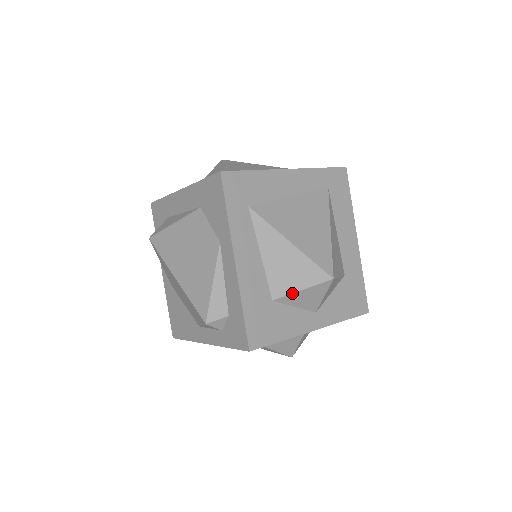
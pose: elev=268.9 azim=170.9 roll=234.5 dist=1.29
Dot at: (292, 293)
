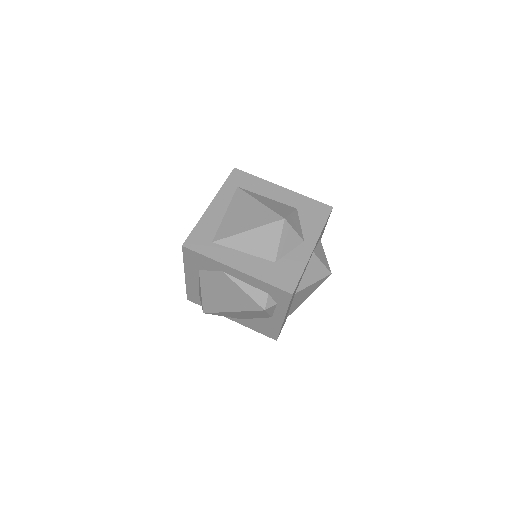
Dot at: (278, 248)
